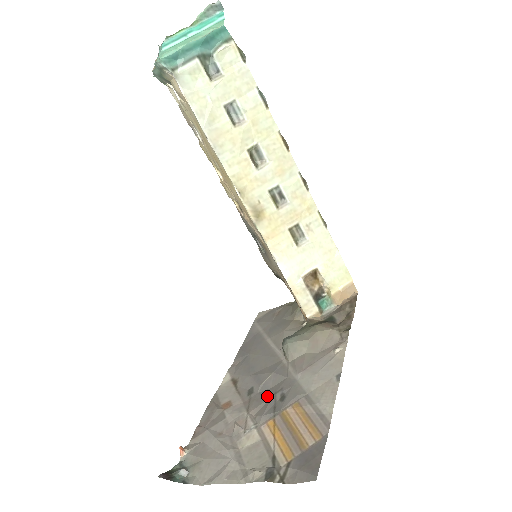
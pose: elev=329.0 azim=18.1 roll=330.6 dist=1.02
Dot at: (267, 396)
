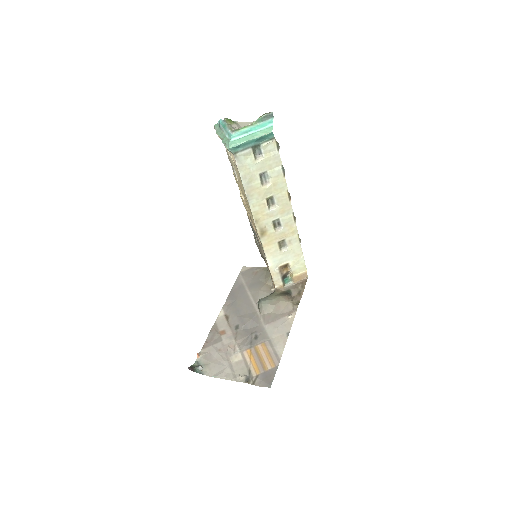
Dot at: (247, 334)
